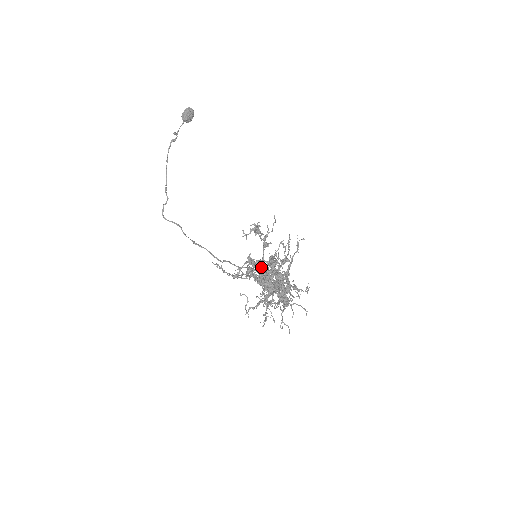
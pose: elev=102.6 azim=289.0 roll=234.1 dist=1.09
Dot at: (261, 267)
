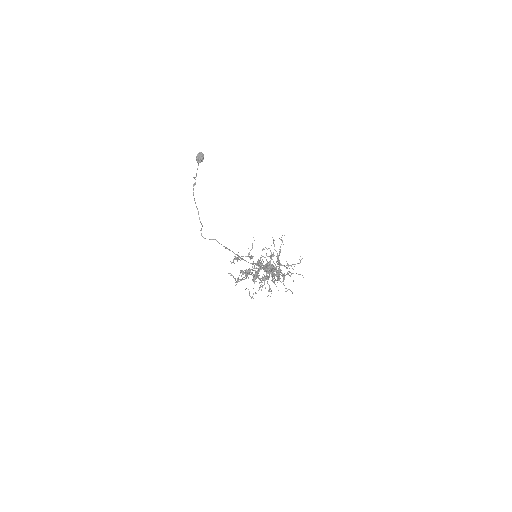
Dot at: (250, 272)
